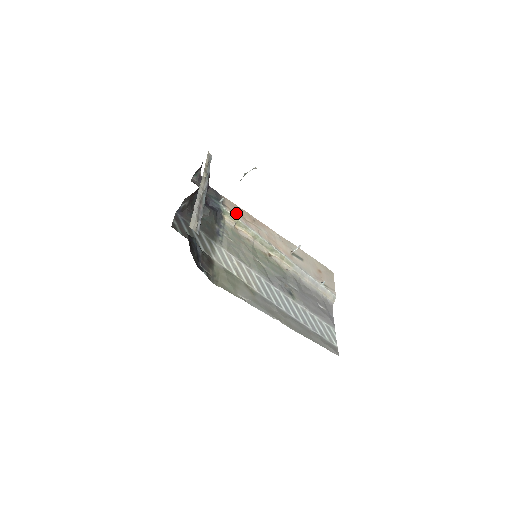
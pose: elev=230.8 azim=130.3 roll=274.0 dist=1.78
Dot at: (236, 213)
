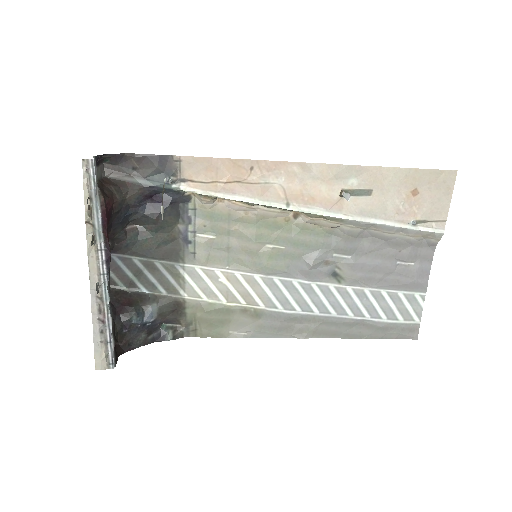
Dot at: (209, 181)
